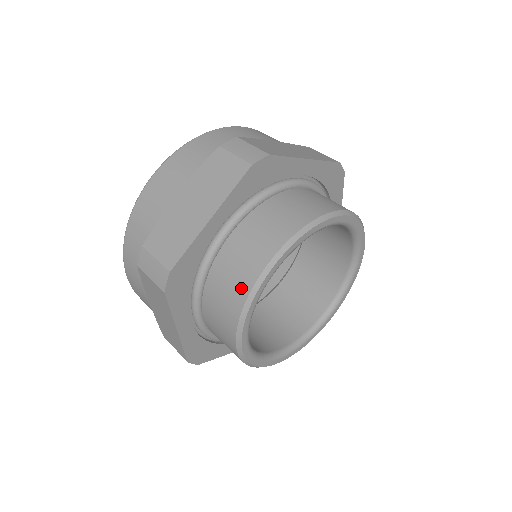
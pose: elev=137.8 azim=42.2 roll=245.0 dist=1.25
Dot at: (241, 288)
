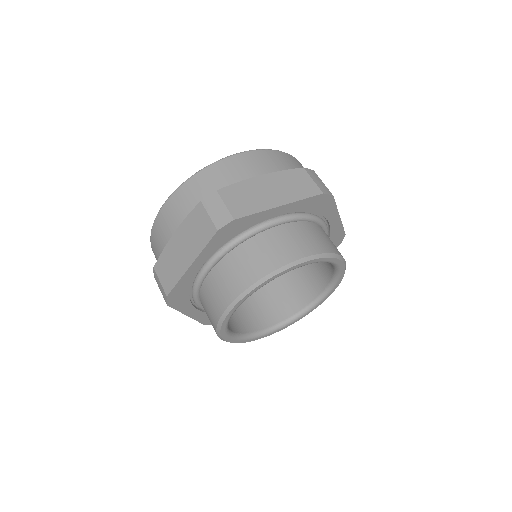
Dot at: (270, 263)
